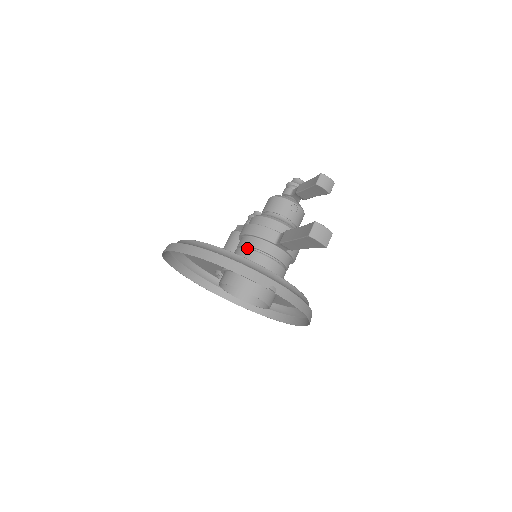
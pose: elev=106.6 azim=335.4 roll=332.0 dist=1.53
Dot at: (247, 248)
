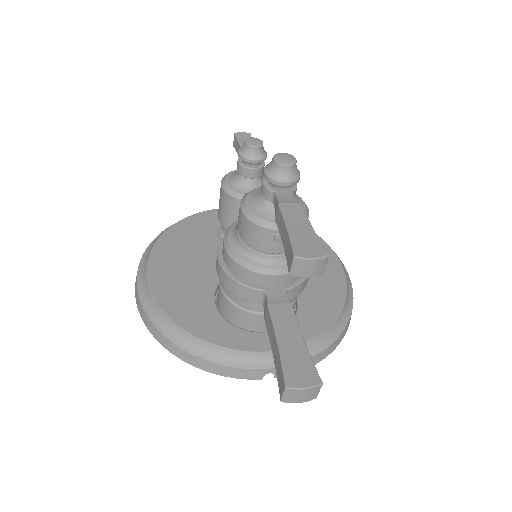
Dot at: (228, 300)
